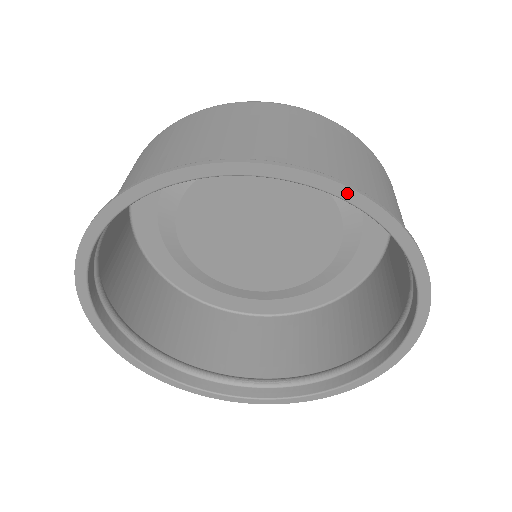
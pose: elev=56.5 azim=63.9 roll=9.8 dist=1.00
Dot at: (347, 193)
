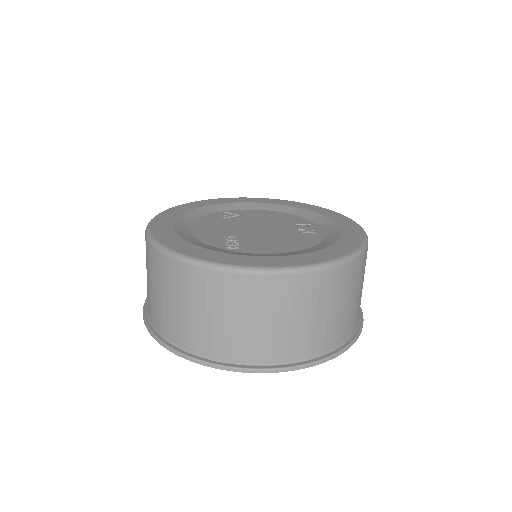
Dot at: (269, 370)
